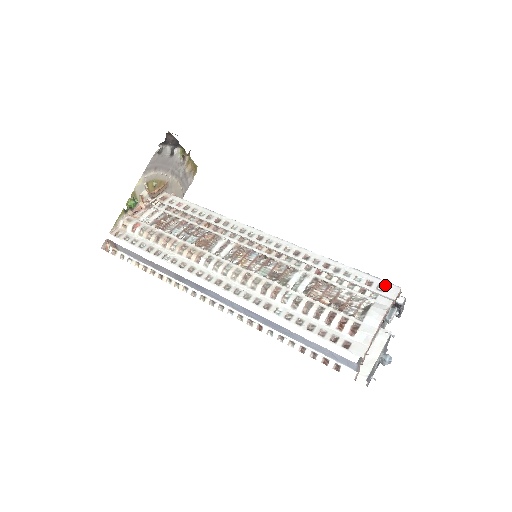
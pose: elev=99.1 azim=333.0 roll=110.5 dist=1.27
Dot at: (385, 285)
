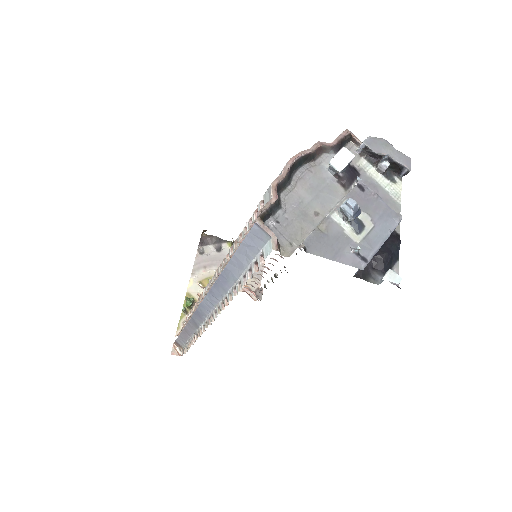
Dot at: occluded
